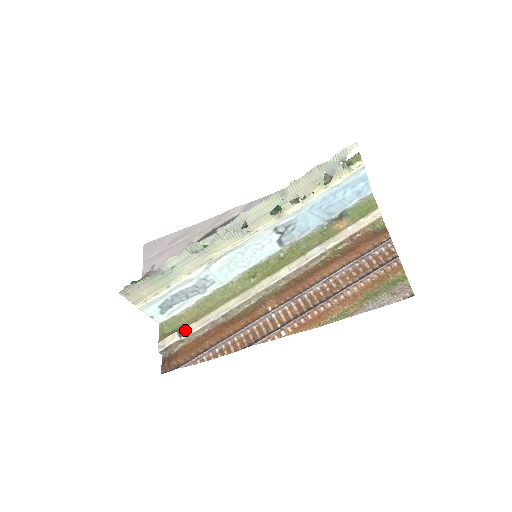
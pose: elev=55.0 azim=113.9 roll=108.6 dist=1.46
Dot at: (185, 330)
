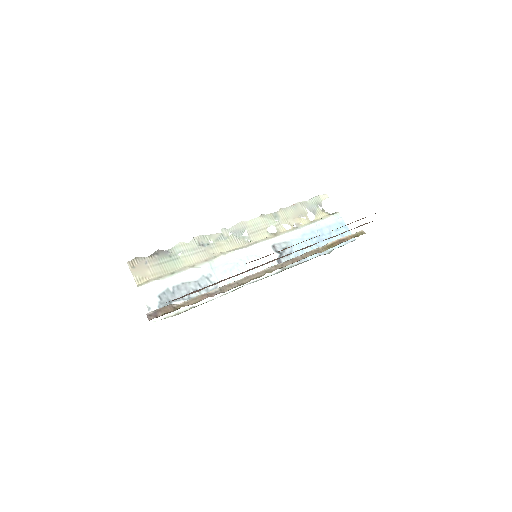
Dot at: occluded
